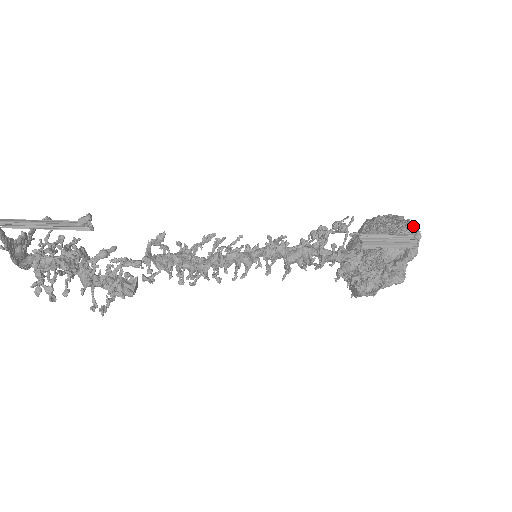
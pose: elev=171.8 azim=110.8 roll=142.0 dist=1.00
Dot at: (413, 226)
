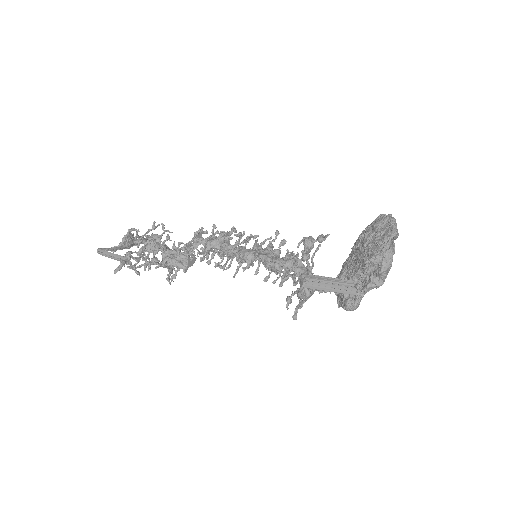
Dot at: (381, 260)
